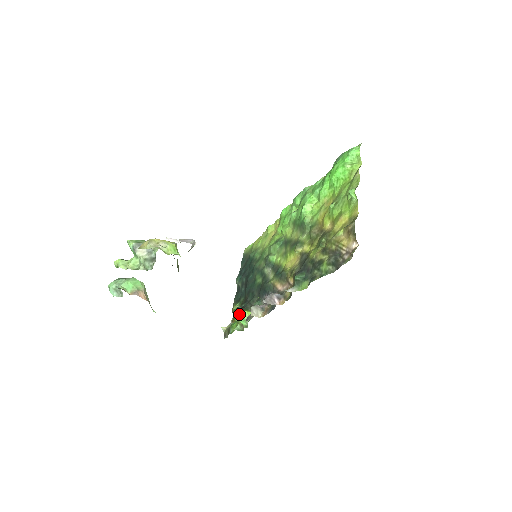
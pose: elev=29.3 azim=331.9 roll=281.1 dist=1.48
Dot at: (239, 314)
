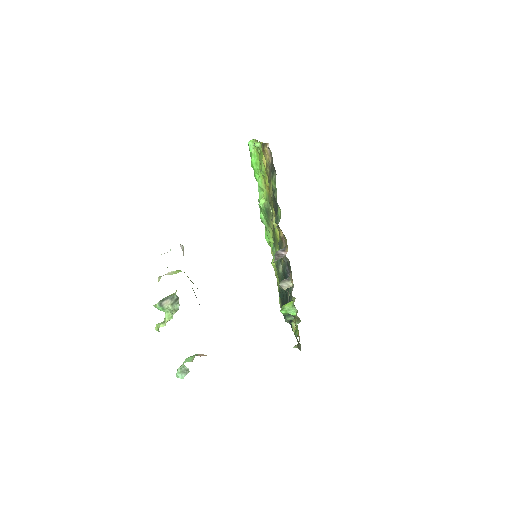
Dot at: (284, 308)
